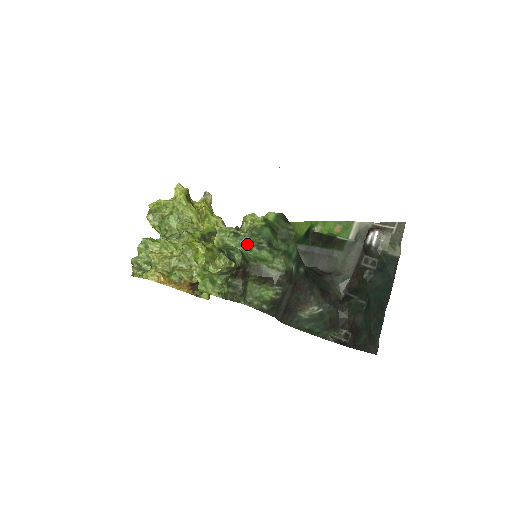
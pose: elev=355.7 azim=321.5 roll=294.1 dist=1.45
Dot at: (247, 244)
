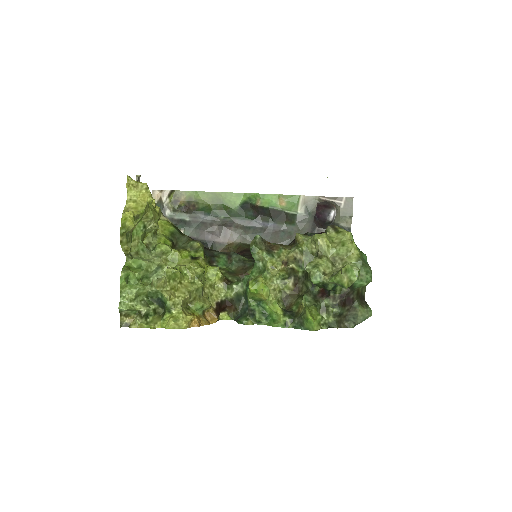
Dot at: (361, 276)
